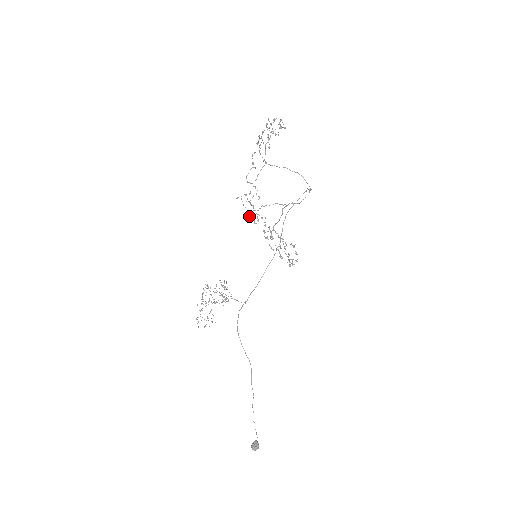
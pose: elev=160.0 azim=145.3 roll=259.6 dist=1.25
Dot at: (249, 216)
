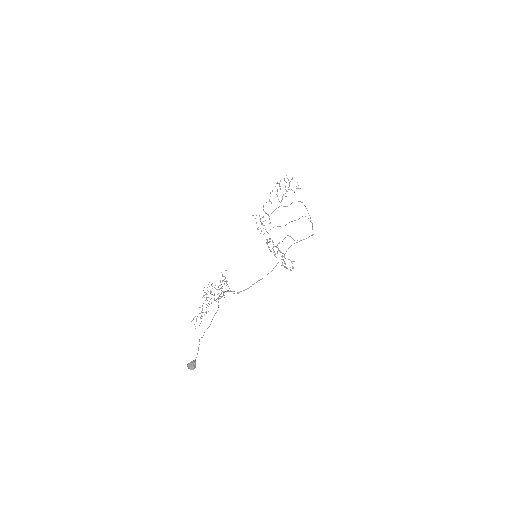
Dot at: occluded
